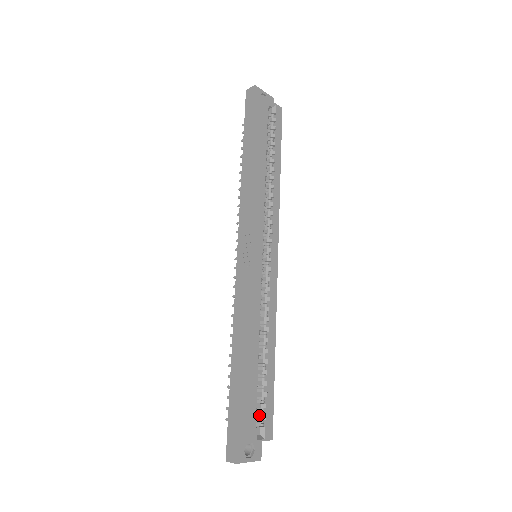
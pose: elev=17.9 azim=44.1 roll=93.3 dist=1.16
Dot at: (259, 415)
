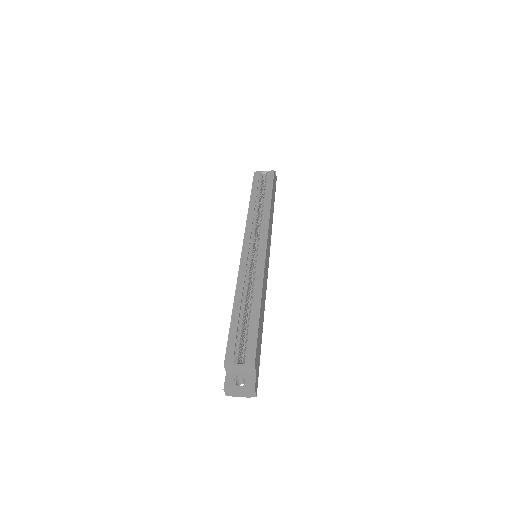
Dot at: (244, 350)
